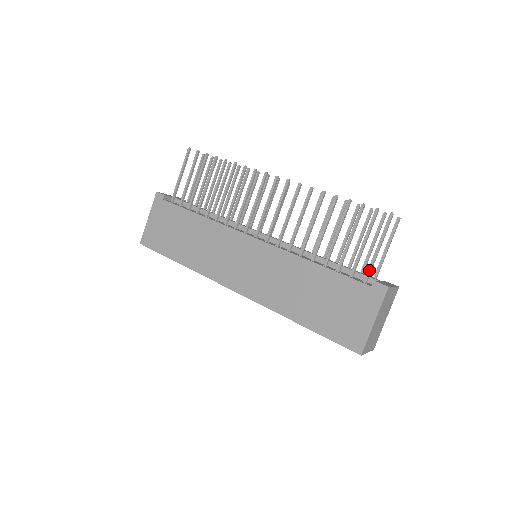
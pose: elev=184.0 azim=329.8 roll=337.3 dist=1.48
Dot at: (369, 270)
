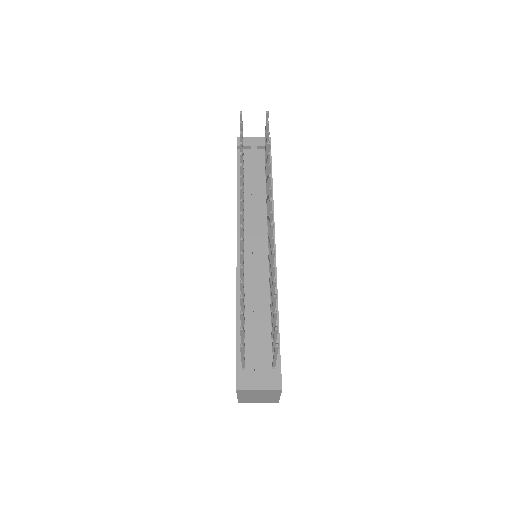
Dot at: occluded
